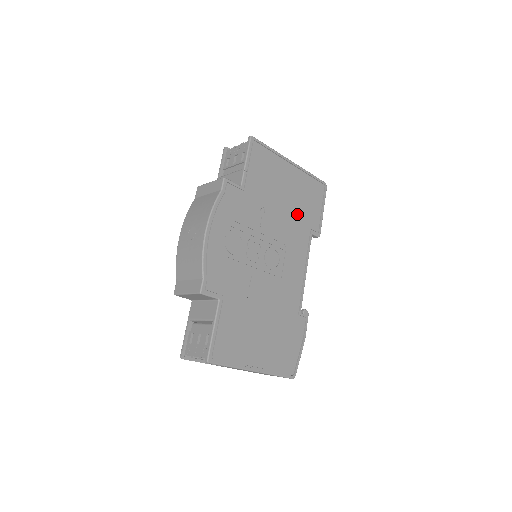
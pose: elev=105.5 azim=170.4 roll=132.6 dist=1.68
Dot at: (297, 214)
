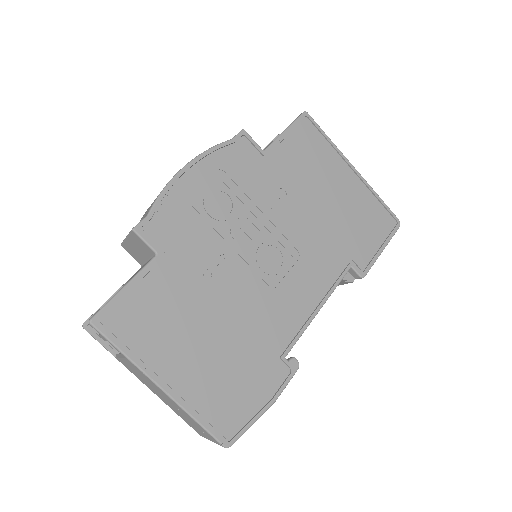
Dot at: (336, 229)
